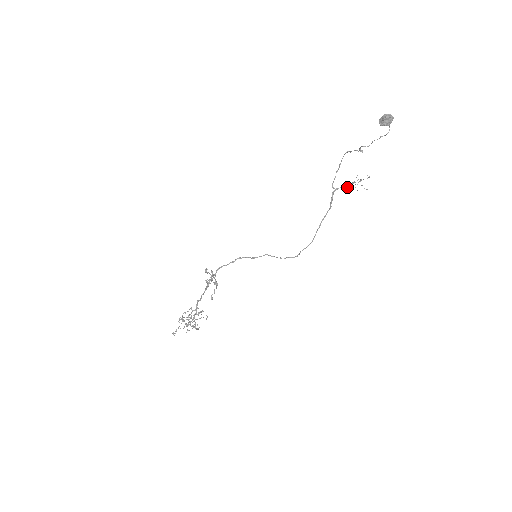
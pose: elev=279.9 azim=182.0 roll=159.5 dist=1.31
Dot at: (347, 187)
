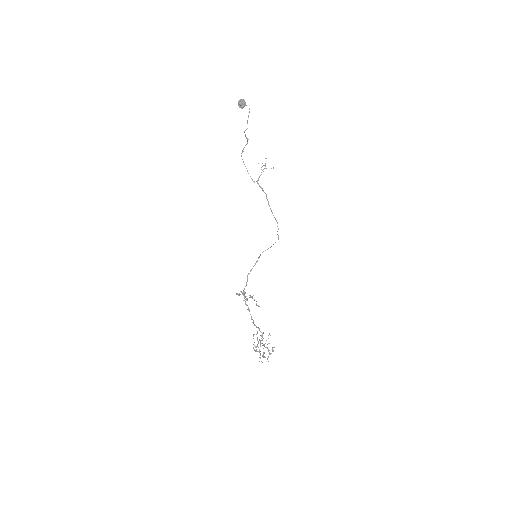
Dot at: occluded
